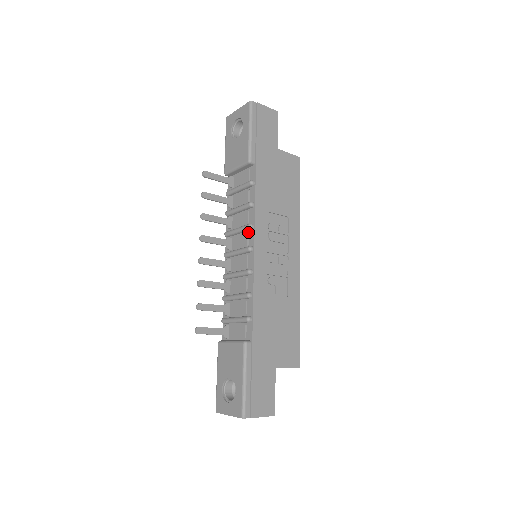
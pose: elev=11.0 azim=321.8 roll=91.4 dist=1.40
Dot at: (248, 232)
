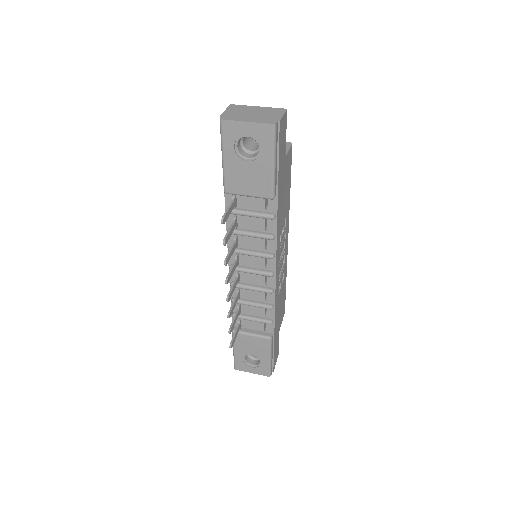
Dot at: occluded
